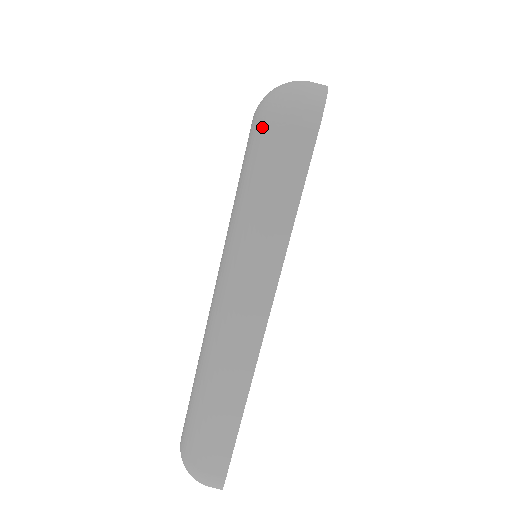
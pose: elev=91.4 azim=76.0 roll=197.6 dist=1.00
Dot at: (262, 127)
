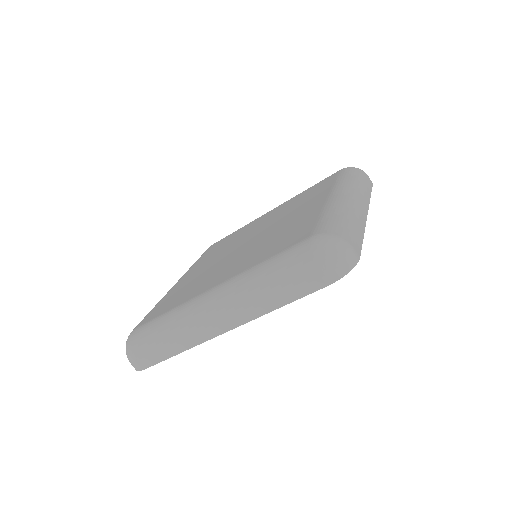
Dot at: (308, 254)
